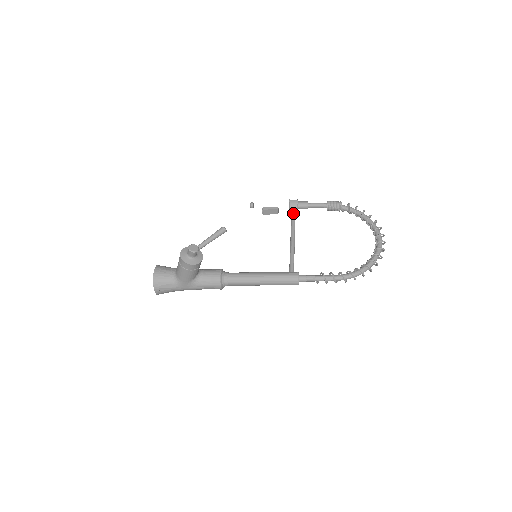
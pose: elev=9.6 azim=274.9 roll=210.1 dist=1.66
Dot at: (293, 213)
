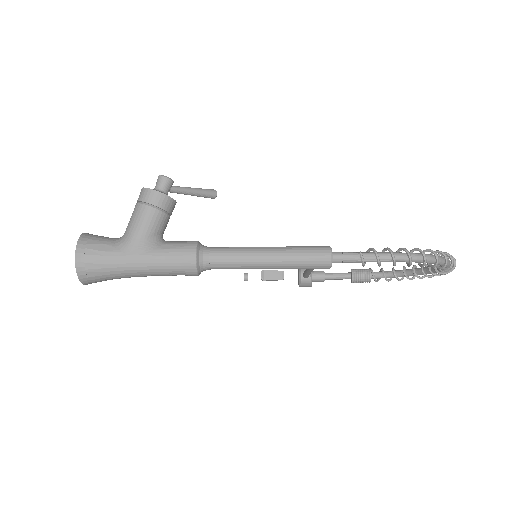
Dot at: occluded
